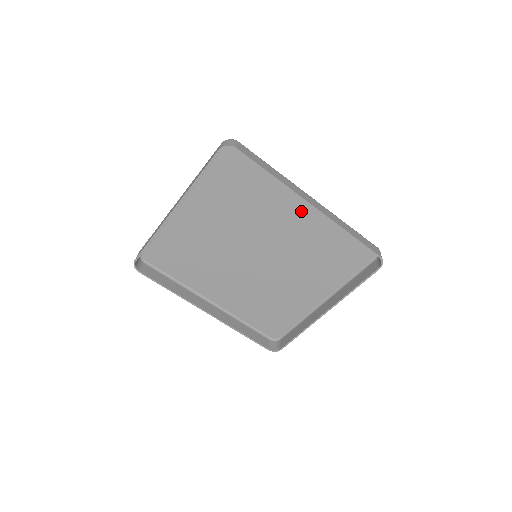
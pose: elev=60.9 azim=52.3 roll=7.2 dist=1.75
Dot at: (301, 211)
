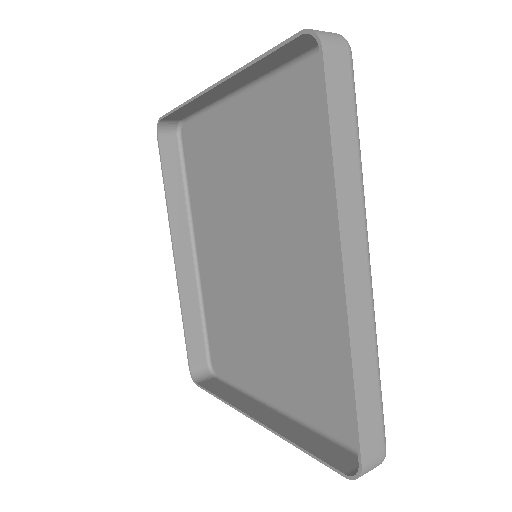
Dot at: occluded
